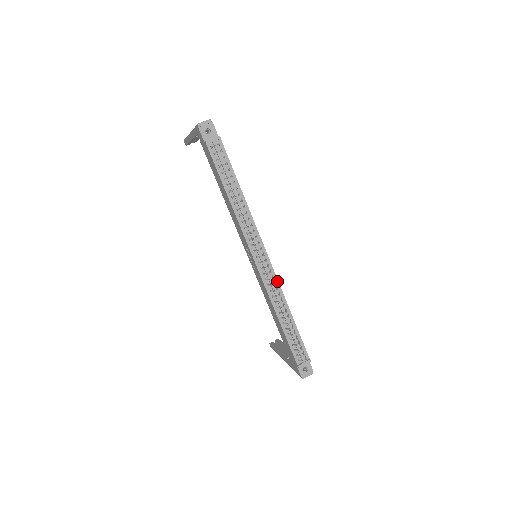
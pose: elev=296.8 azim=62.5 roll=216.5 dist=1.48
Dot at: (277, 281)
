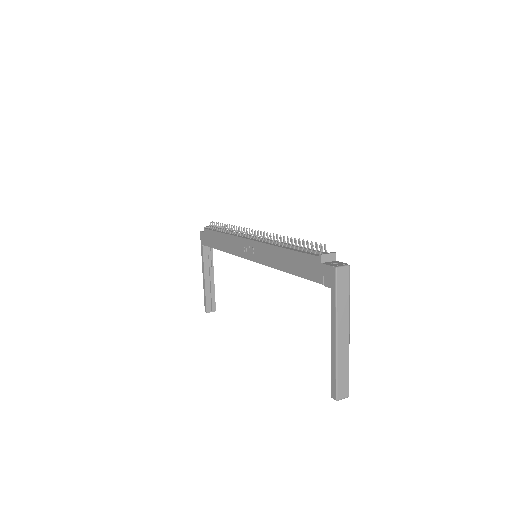
Dot at: occluded
